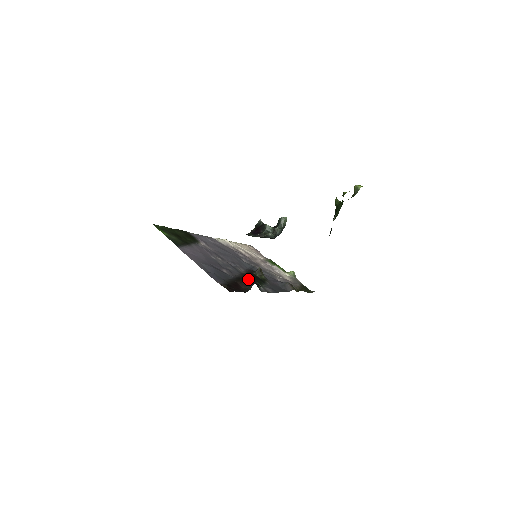
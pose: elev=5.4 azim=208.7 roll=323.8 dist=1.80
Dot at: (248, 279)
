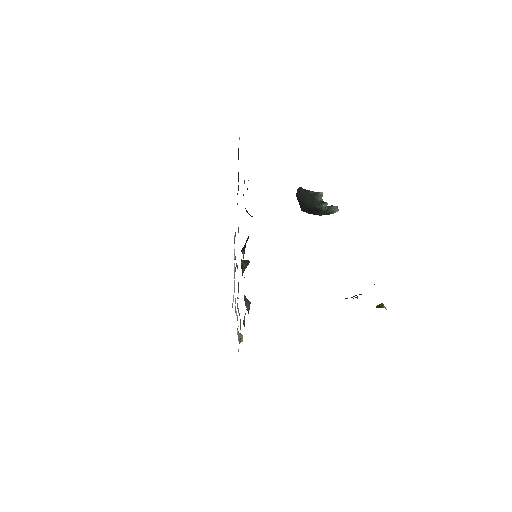
Dot at: occluded
